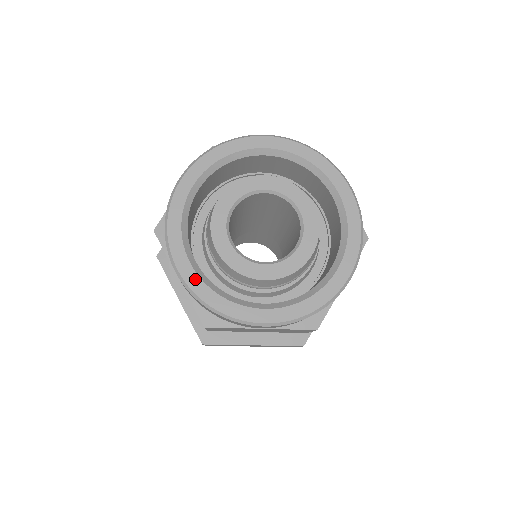
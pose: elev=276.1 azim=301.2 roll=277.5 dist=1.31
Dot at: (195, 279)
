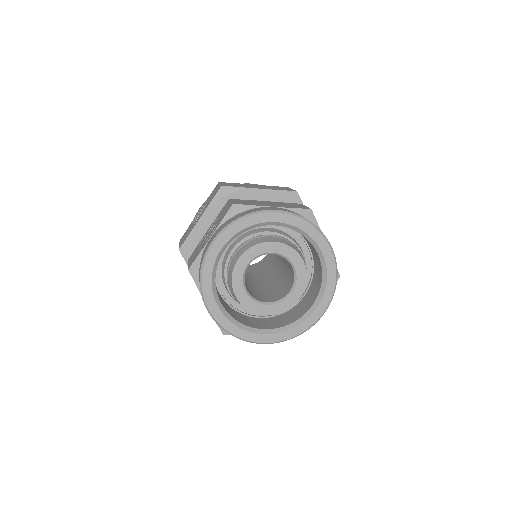
Dot at: (220, 316)
